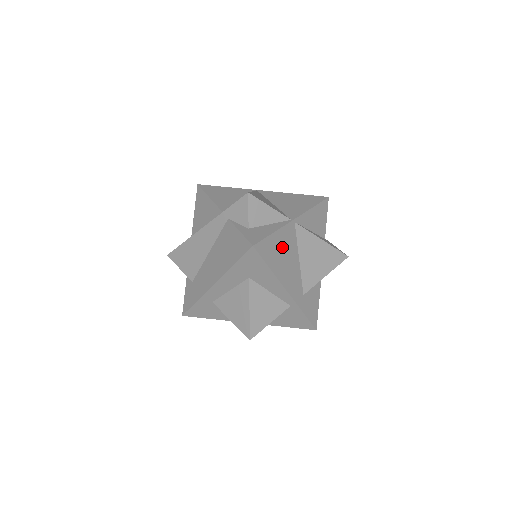
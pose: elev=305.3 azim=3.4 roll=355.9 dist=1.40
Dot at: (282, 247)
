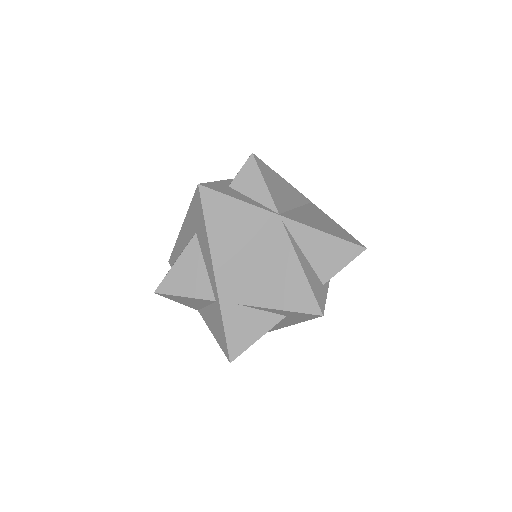
Dot at: (241, 225)
